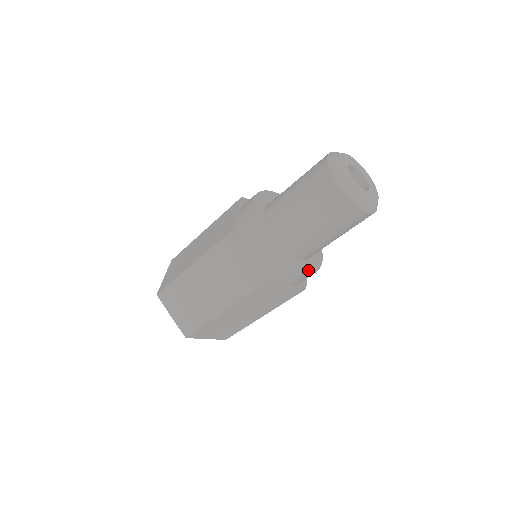
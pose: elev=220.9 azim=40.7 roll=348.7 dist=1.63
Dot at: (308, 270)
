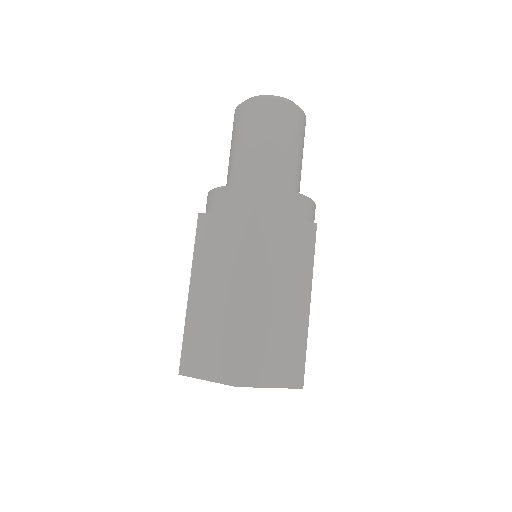
Dot at: (243, 187)
